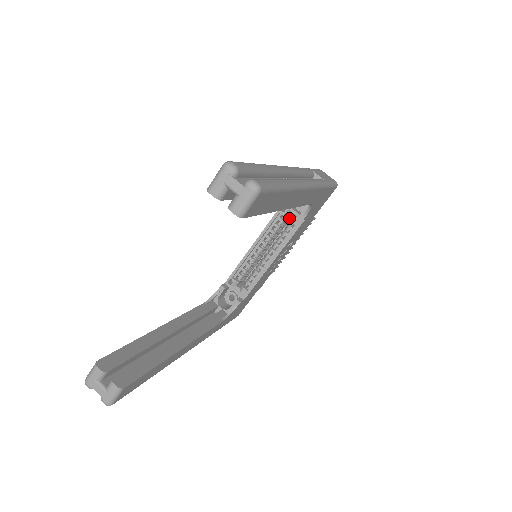
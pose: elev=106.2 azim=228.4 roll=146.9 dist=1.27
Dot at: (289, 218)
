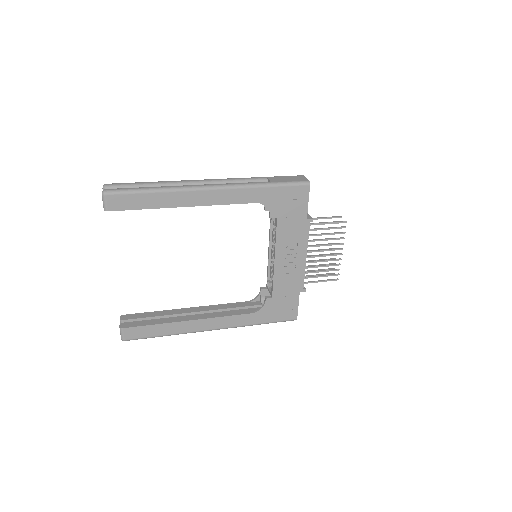
Dot at: occluded
